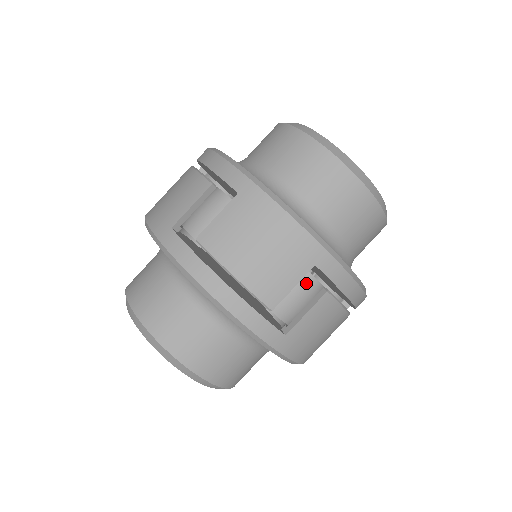
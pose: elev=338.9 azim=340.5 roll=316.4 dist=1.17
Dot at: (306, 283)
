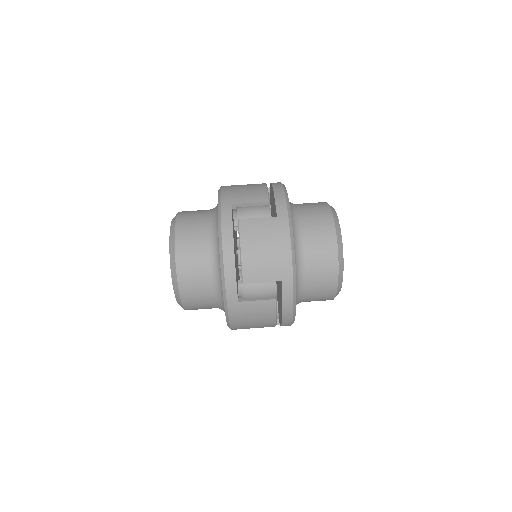
Dot at: (270, 286)
